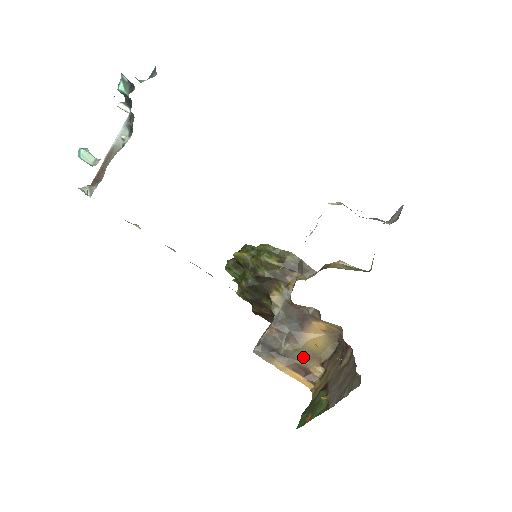
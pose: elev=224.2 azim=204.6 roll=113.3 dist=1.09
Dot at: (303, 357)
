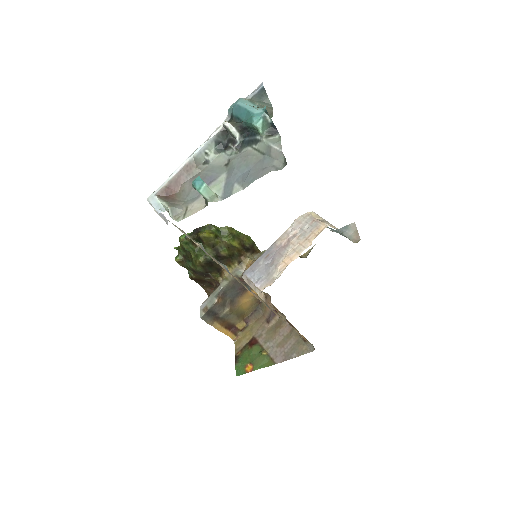
Dot at: (235, 317)
